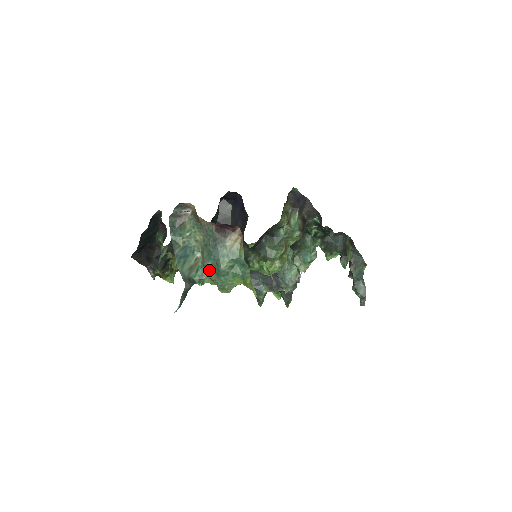
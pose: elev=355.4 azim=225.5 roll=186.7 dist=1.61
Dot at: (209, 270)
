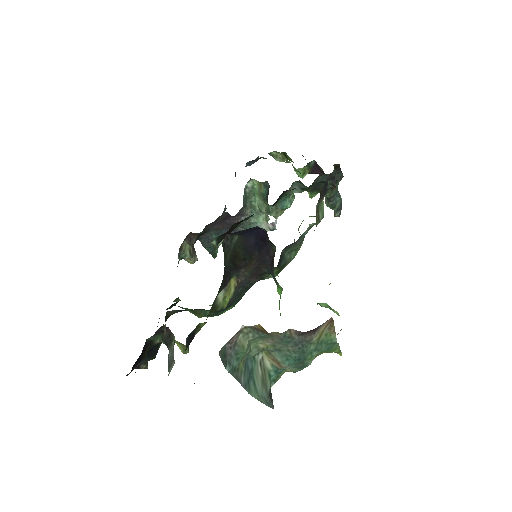
Dot at: occluded
